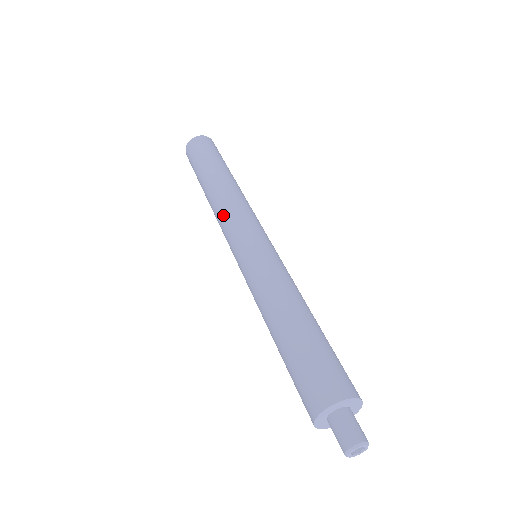
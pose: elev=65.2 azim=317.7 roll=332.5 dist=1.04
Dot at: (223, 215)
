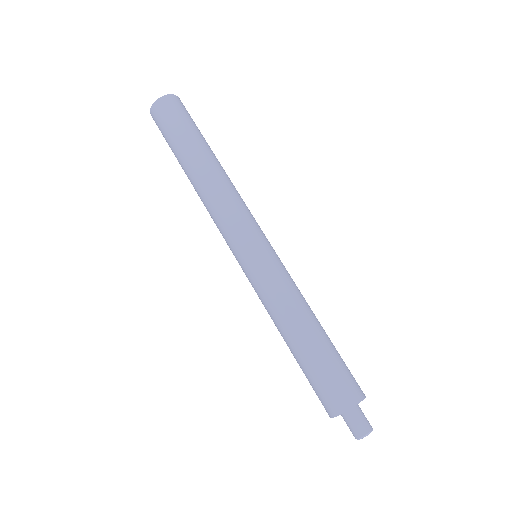
Dot at: (222, 209)
